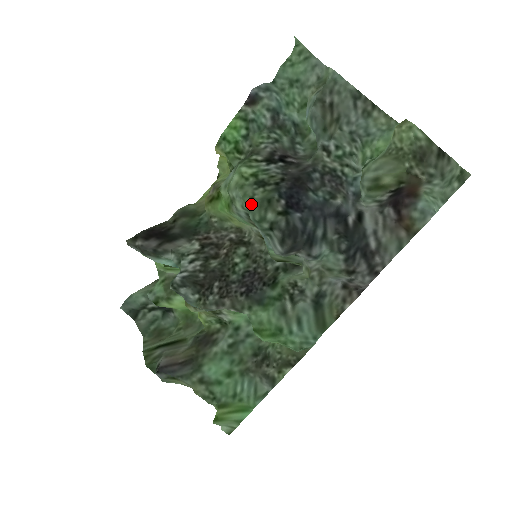
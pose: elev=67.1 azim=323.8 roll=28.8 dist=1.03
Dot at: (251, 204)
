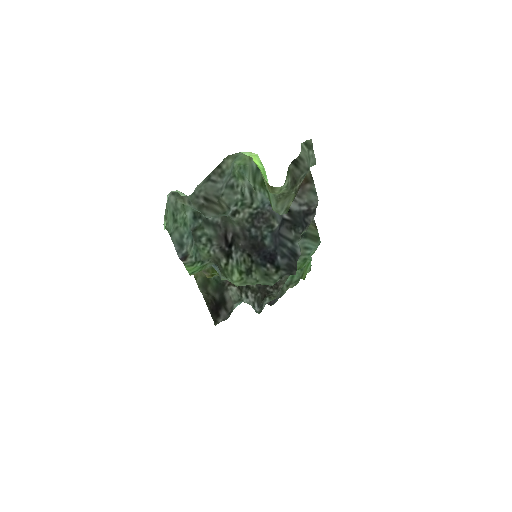
Dot at: (262, 284)
